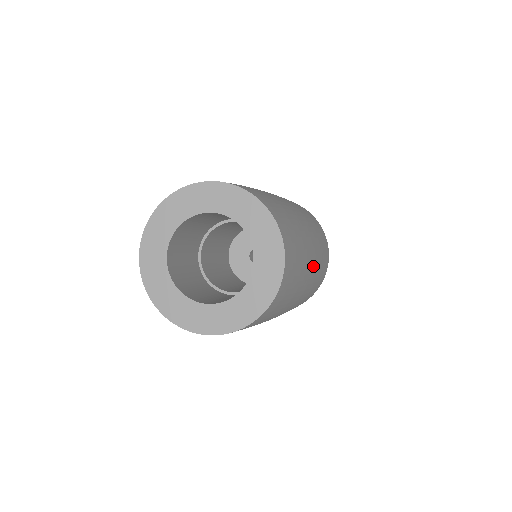
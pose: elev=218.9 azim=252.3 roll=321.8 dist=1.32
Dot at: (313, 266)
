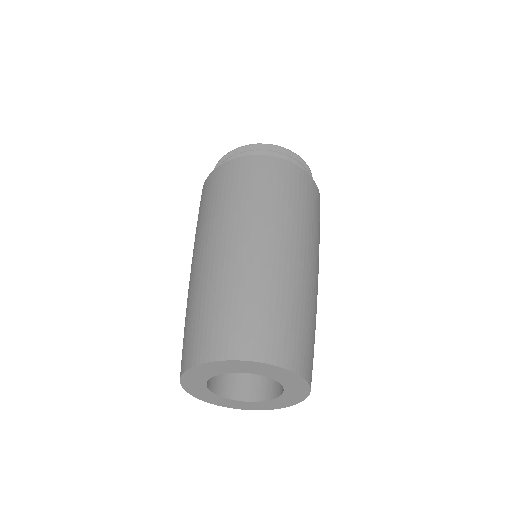
Dot at: occluded
